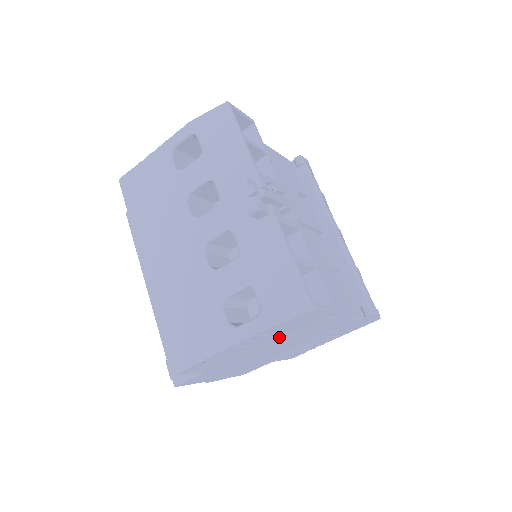
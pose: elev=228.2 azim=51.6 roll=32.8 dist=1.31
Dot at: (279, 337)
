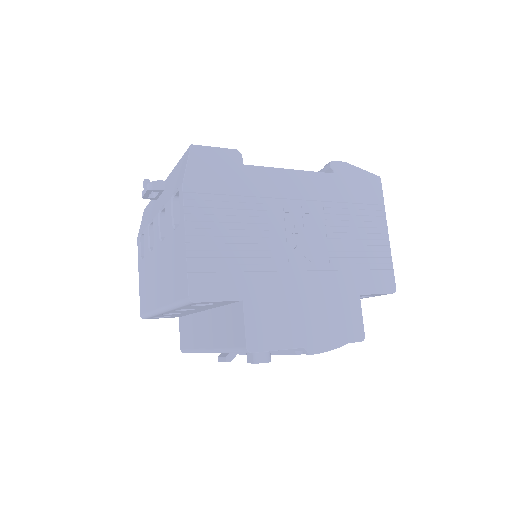
Dot at: (244, 211)
